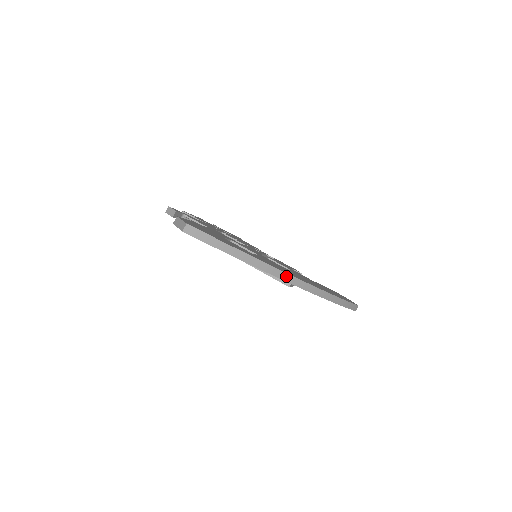
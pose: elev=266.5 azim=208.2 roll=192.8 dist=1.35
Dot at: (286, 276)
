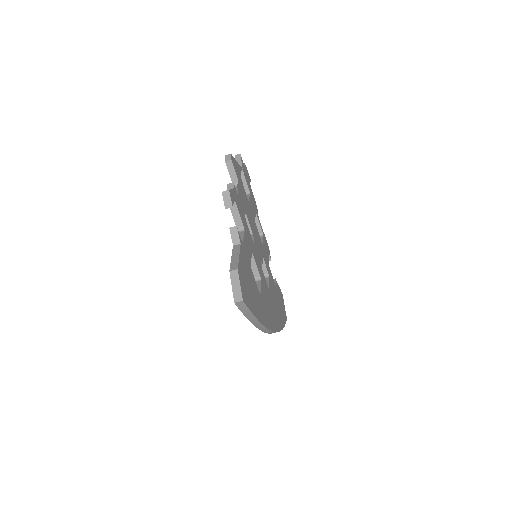
Dot at: (269, 331)
